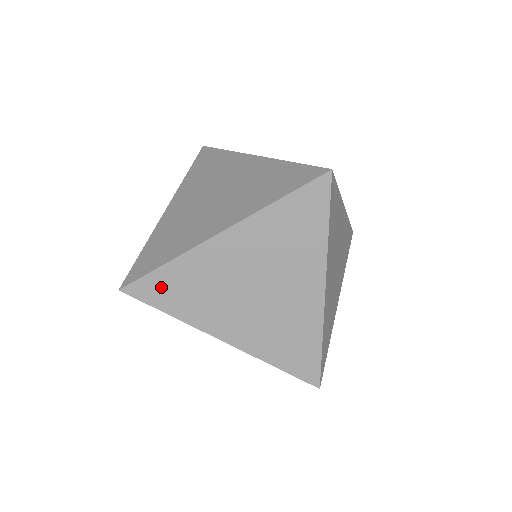
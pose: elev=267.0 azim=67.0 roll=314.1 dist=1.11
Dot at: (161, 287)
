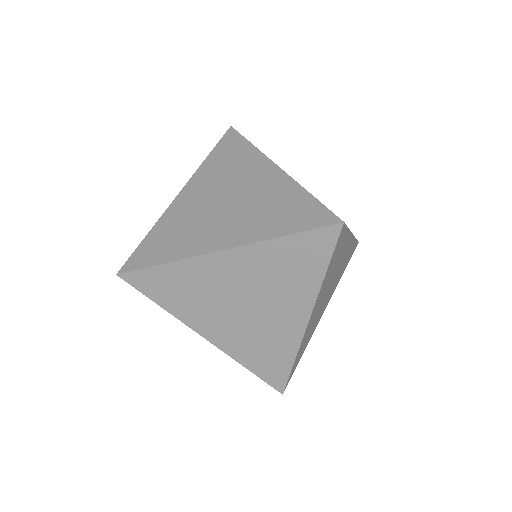
Dot at: (150, 250)
